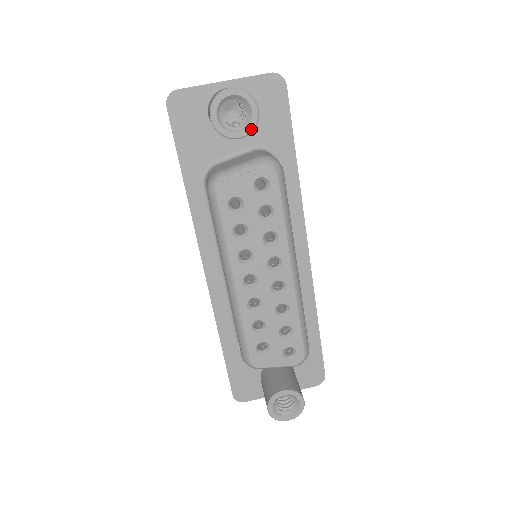
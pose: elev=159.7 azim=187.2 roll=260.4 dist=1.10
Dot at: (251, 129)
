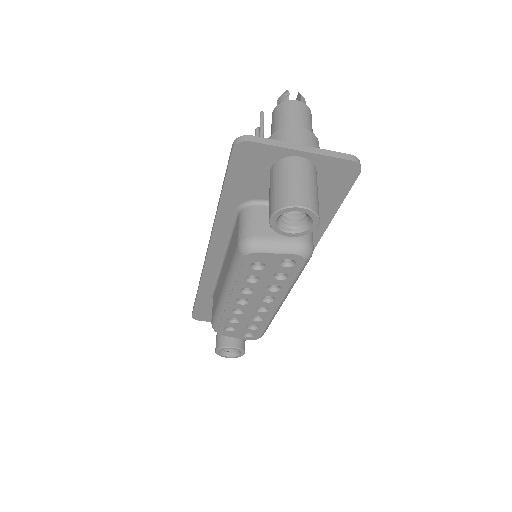
Dot at: (302, 235)
